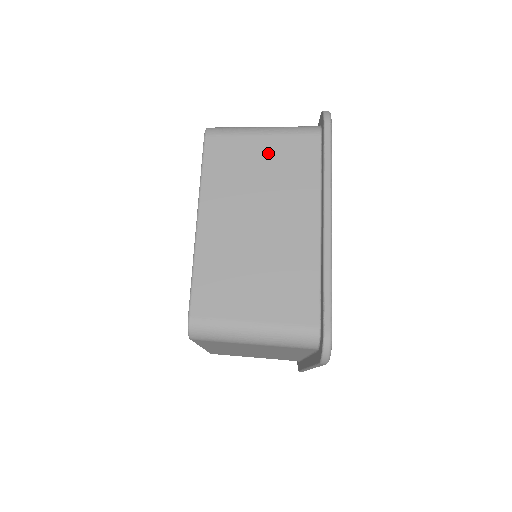
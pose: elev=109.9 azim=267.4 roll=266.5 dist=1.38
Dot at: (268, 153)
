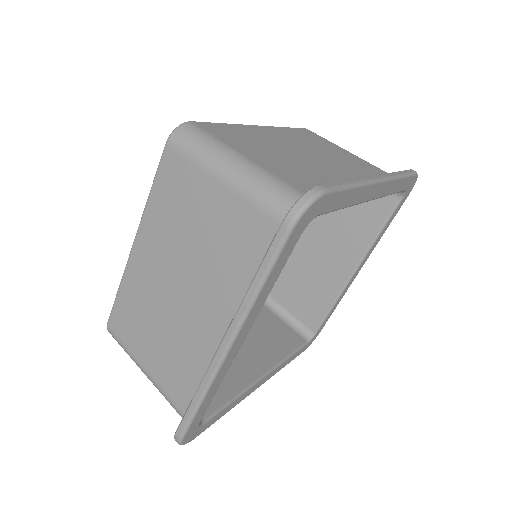
Dot at: (349, 156)
